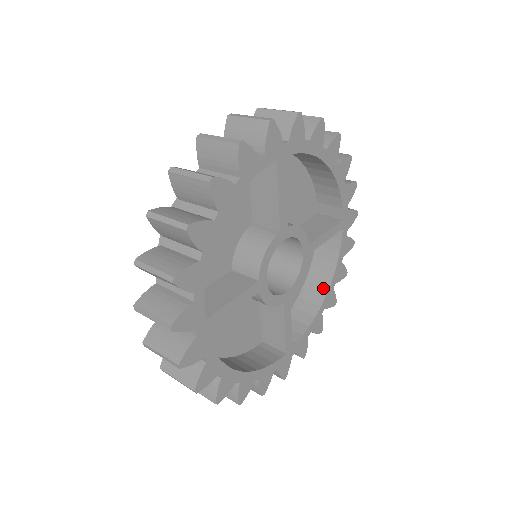
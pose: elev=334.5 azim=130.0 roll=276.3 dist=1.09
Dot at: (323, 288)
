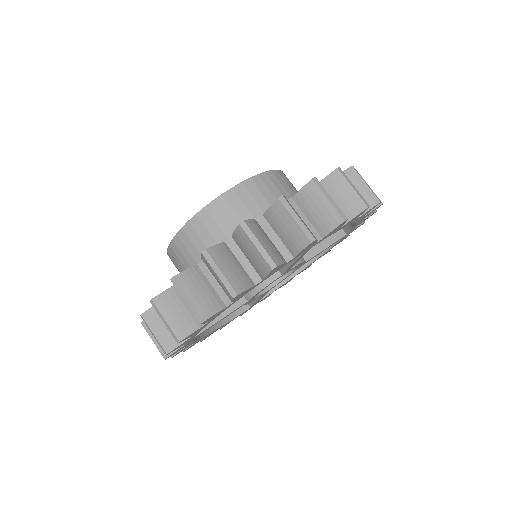
Dot at: occluded
